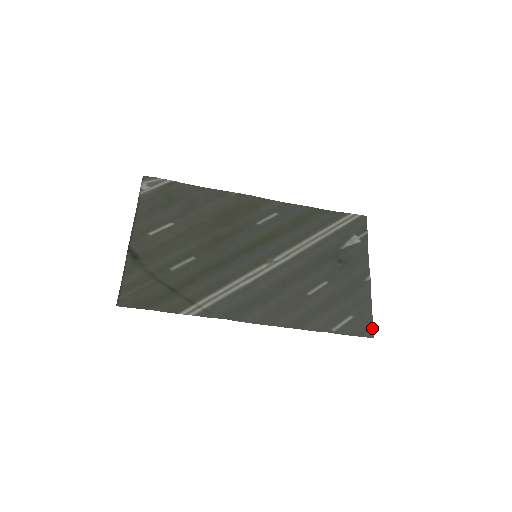
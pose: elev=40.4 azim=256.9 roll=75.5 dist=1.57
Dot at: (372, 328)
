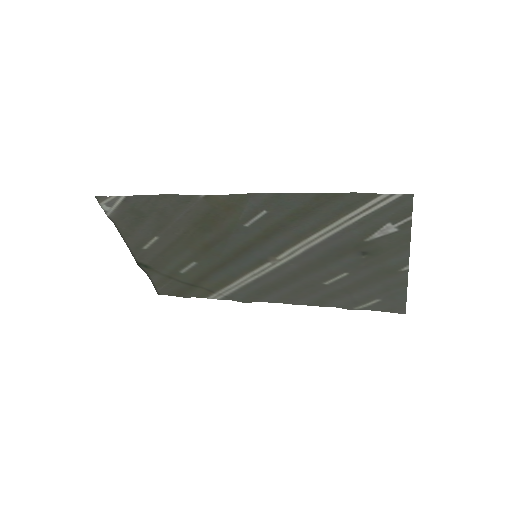
Dot at: (404, 307)
